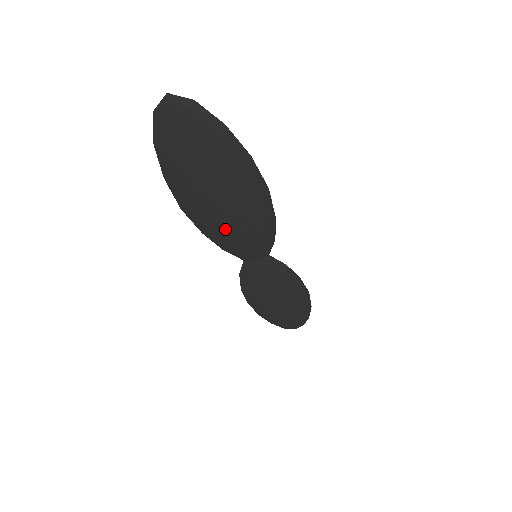
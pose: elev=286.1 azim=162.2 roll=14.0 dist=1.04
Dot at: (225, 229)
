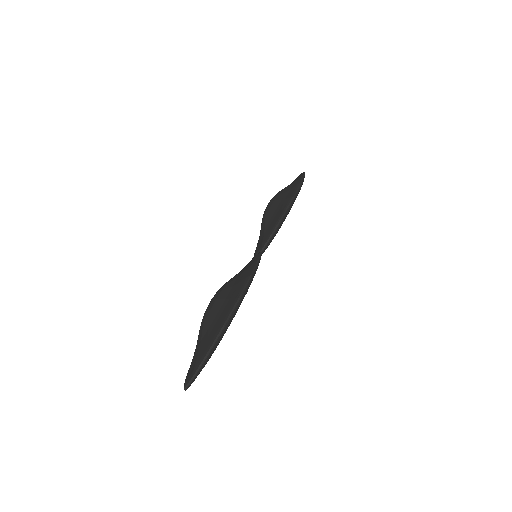
Dot at: occluded
